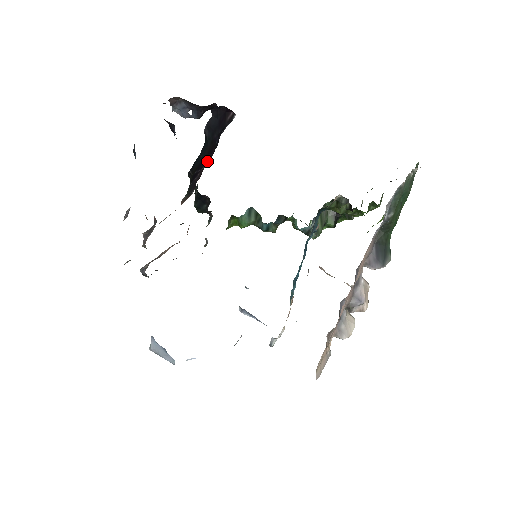
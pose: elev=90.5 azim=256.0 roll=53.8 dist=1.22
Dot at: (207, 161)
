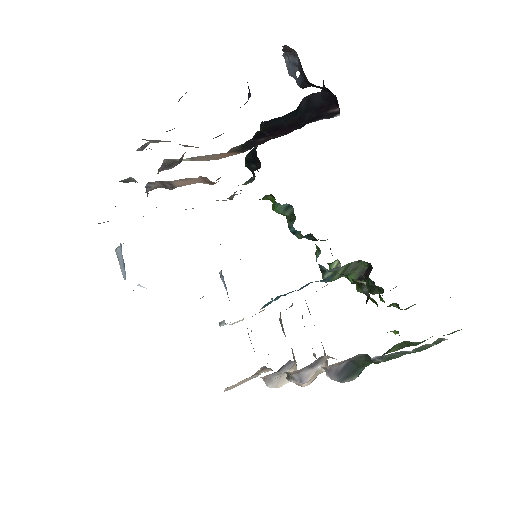
Dot at: (280, 133)
